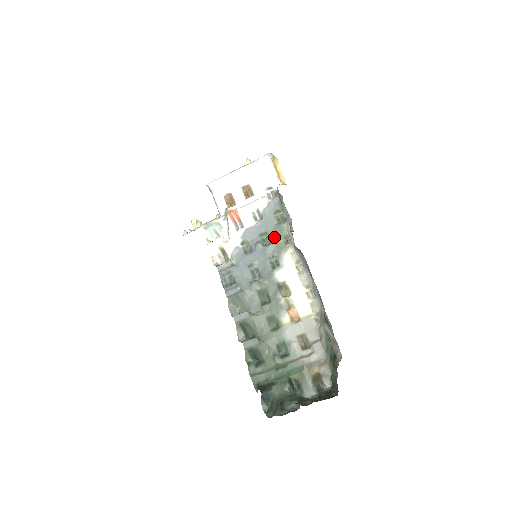
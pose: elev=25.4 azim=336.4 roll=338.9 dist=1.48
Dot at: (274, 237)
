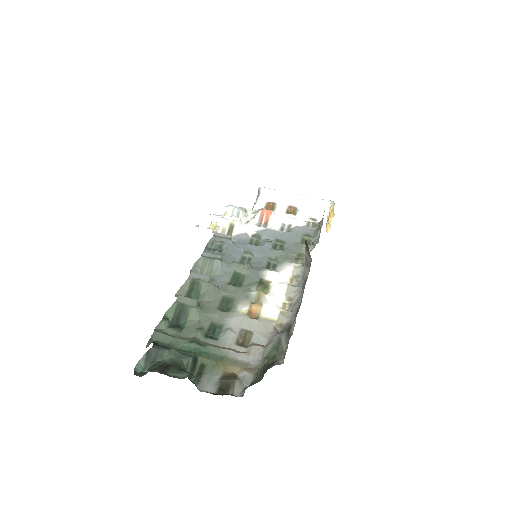
Dot at: (289, 248)
